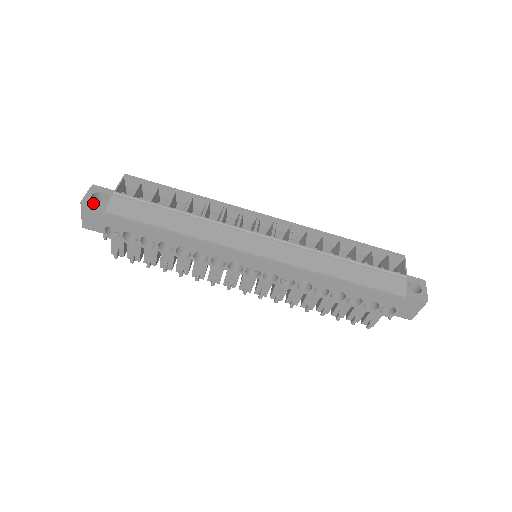
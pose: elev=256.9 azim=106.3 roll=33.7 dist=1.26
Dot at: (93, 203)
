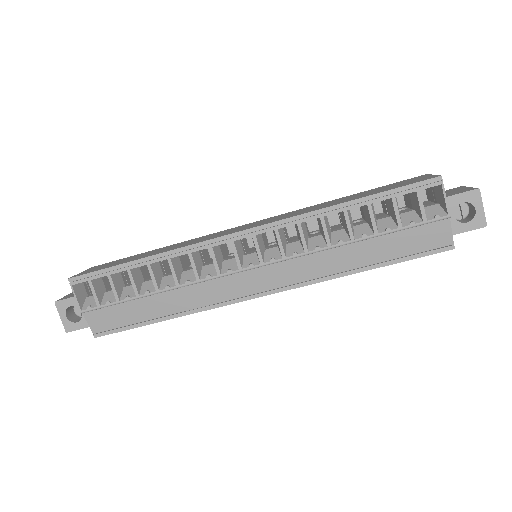
Dot at: (75, 326)
